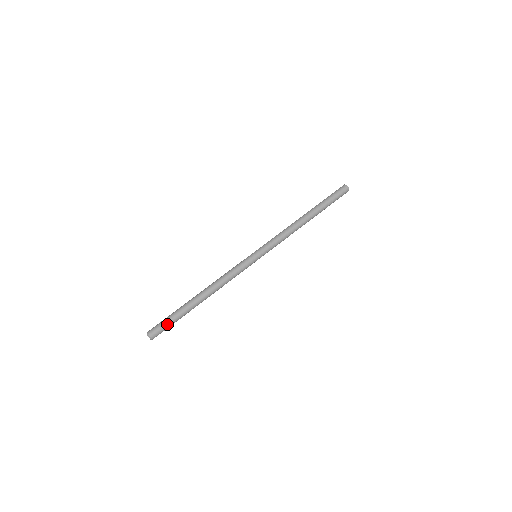
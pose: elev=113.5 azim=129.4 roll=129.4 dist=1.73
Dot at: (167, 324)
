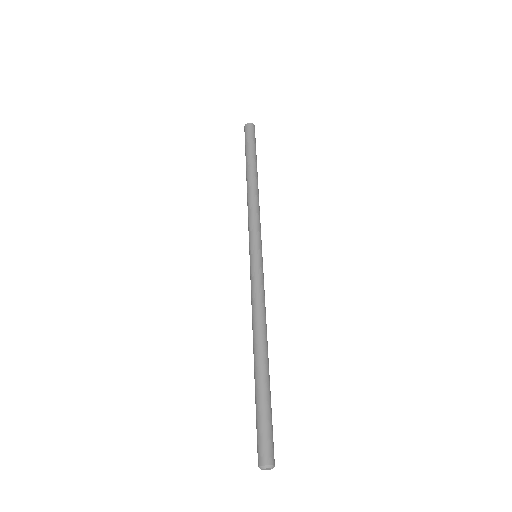
Dot at: (271, 426)
